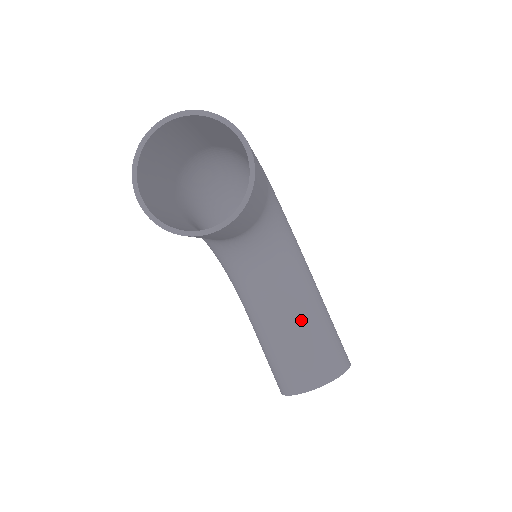
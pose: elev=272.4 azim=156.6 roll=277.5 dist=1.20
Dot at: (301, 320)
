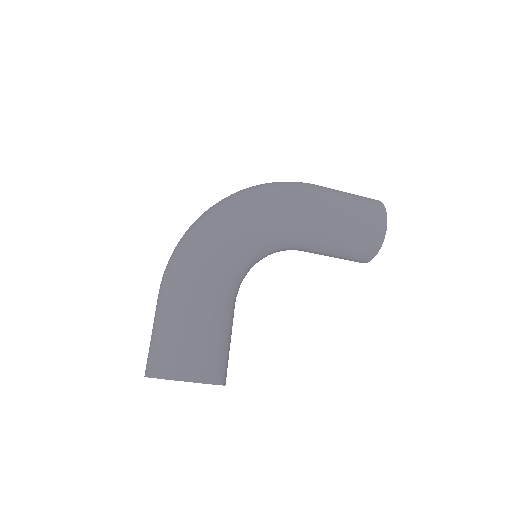
Dot at: (323, 248)
